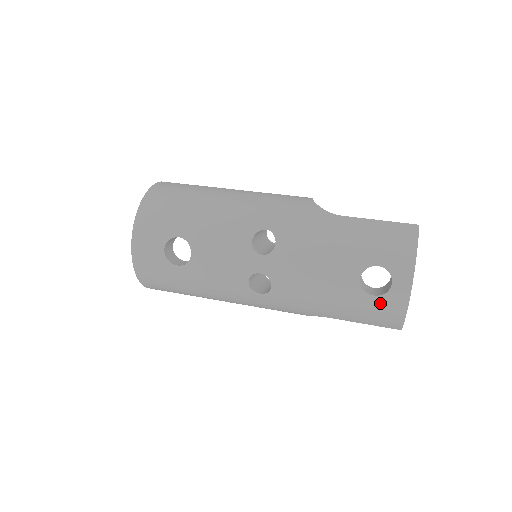
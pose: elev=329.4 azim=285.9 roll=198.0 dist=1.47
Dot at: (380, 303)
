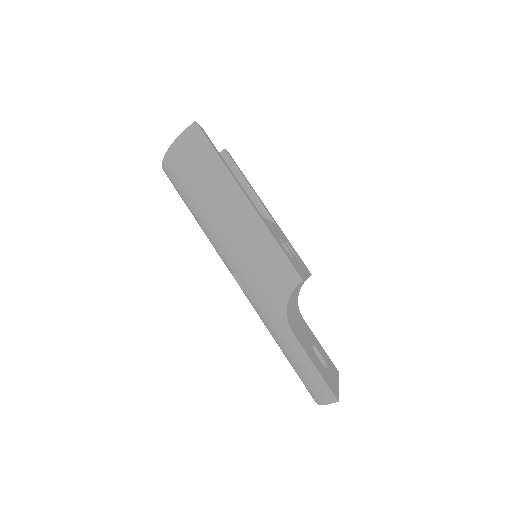
Dot at: occluded
